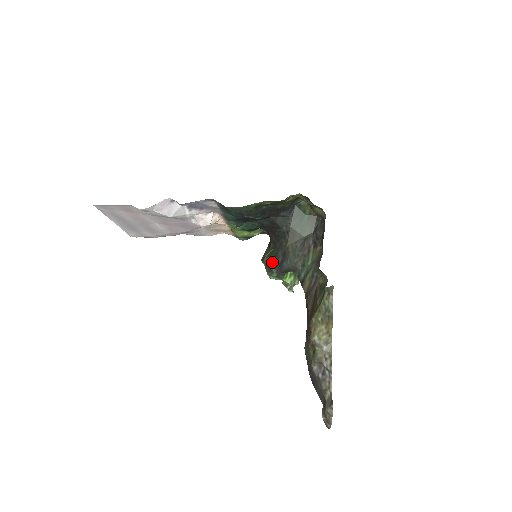
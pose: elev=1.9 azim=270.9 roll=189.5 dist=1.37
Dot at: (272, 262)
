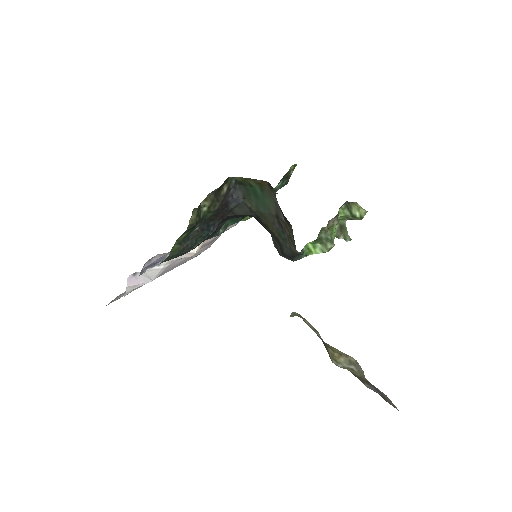
Dot at: occluded
